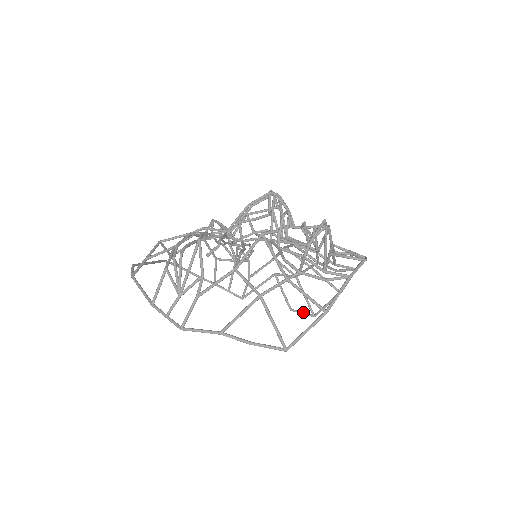
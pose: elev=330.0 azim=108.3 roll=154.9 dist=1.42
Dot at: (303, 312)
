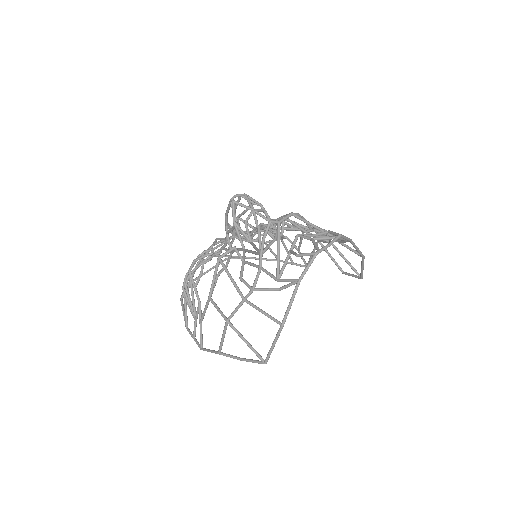
Dot at: (352, 275)
